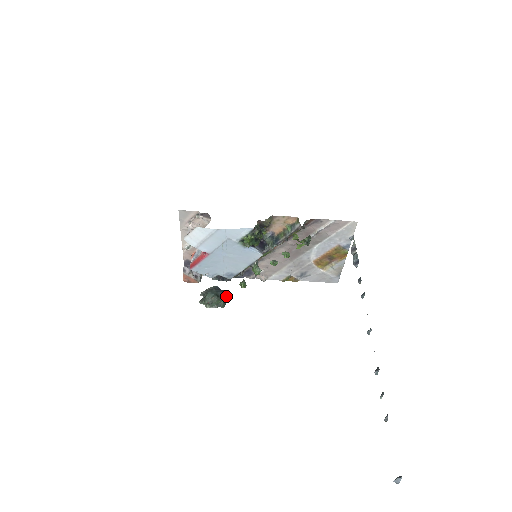
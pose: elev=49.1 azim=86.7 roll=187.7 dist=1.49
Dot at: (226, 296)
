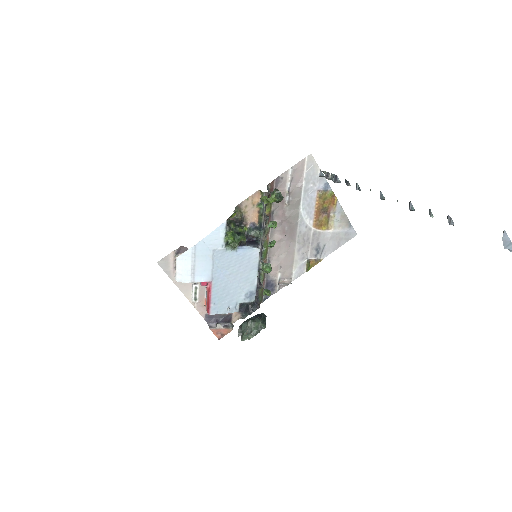
Dot at: (261, 317)
